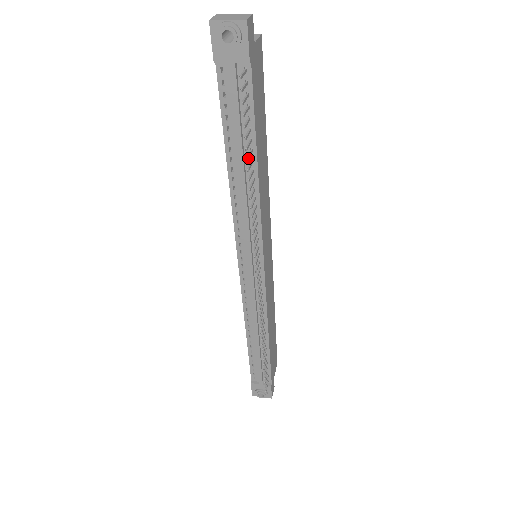
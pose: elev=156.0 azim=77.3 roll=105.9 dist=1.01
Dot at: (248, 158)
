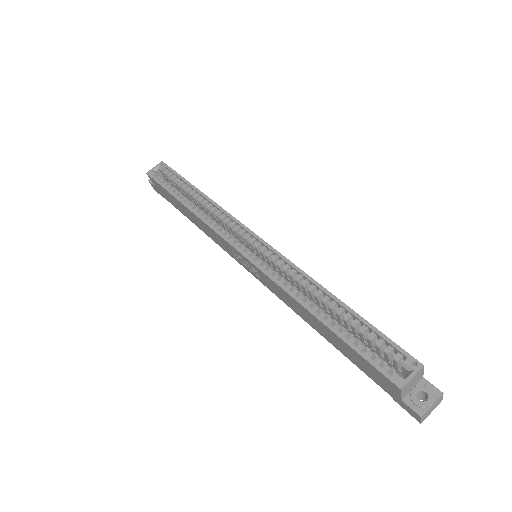
Dot at: occluded
